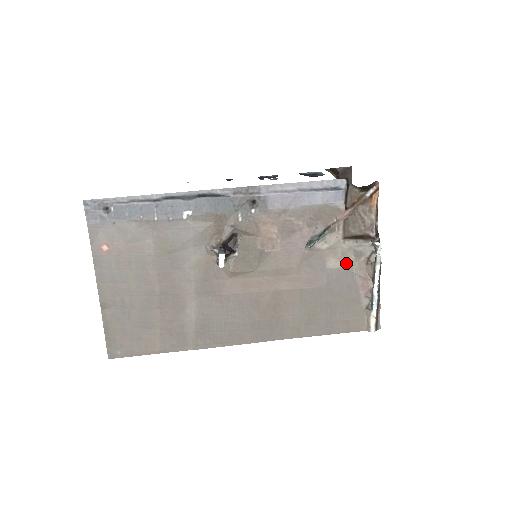
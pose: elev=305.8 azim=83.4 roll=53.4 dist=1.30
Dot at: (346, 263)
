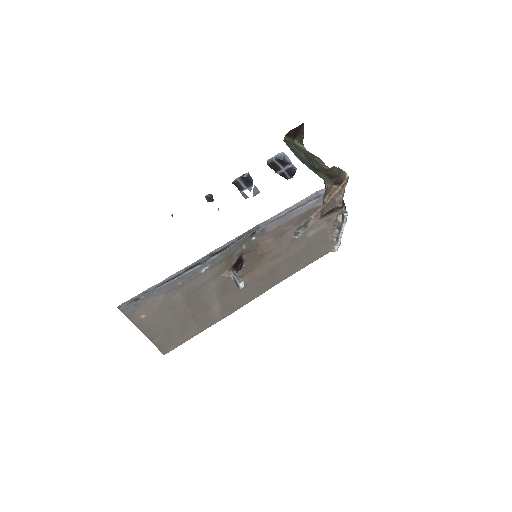
Dot at: (321, 228)
